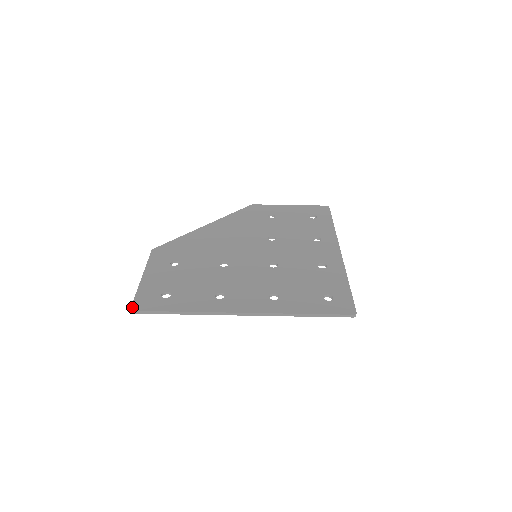
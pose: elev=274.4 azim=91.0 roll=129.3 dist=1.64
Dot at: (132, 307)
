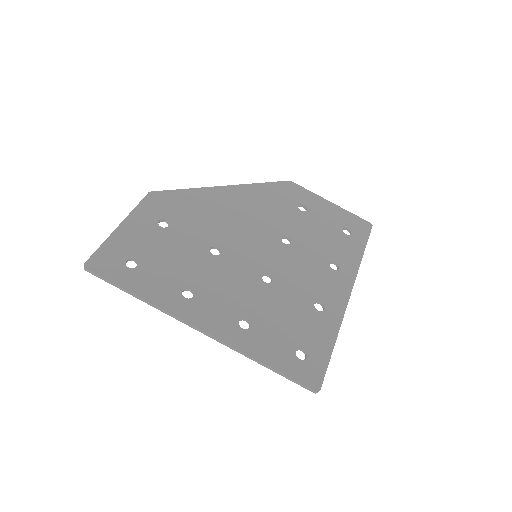
Dot at: (87, 262)
